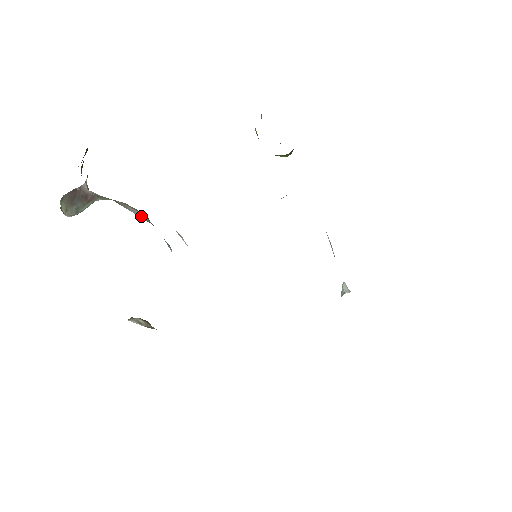
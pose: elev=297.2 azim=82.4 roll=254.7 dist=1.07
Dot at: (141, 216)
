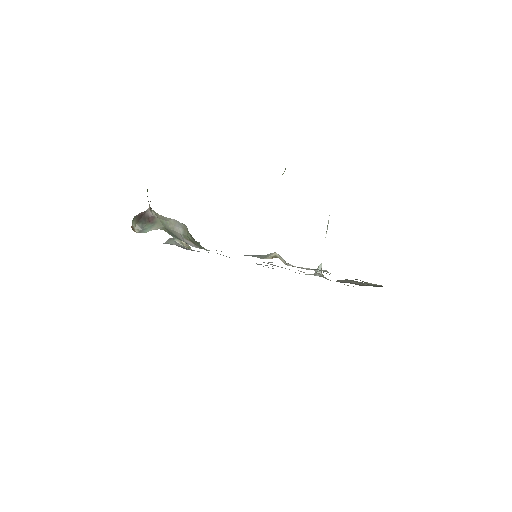
Dot at: (182, 232)
